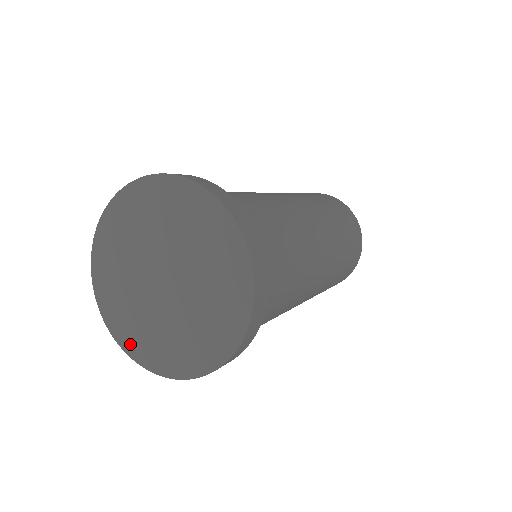
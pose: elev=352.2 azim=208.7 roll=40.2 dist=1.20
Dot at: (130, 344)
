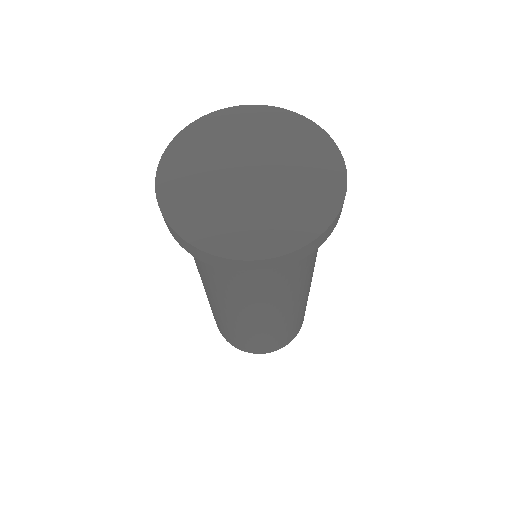
Dot at: (192, 230)
